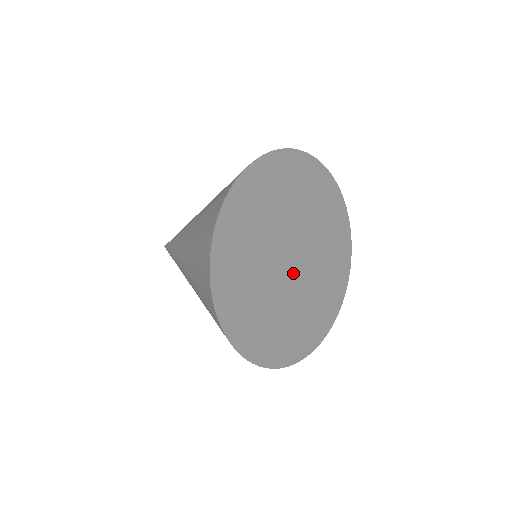
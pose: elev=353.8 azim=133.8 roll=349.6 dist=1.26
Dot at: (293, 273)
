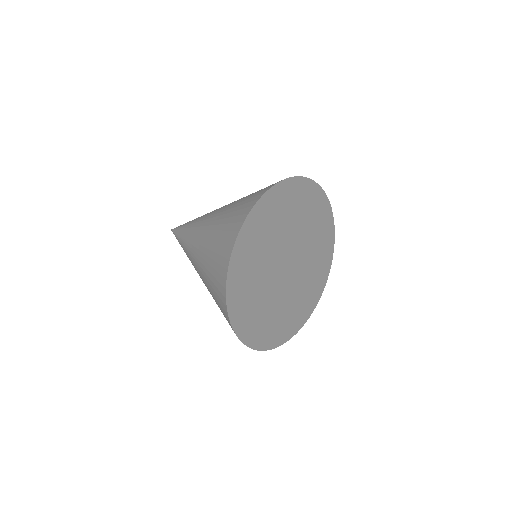
Dot at: (290, 273)
